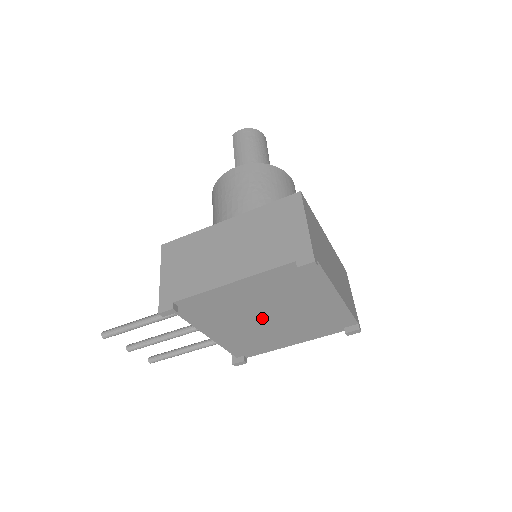
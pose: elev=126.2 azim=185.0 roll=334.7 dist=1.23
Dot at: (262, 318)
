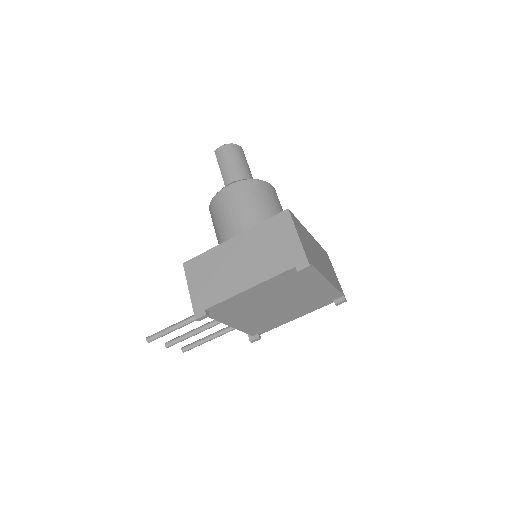
Dot at: (271, 306)
